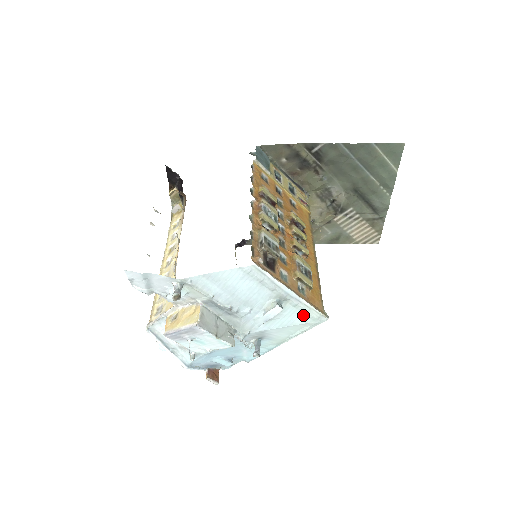
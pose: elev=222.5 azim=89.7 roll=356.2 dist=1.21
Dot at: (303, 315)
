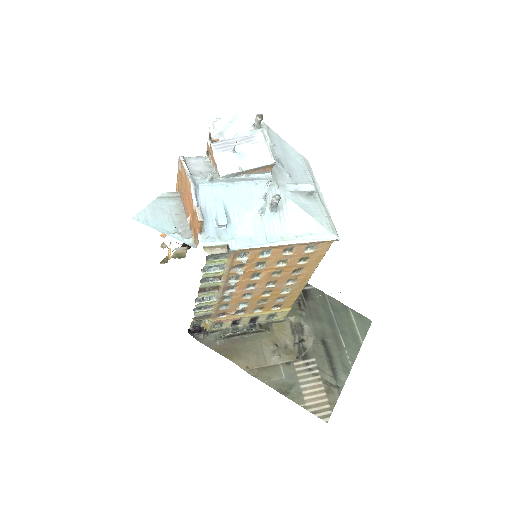
Dot at: (322, 217)
